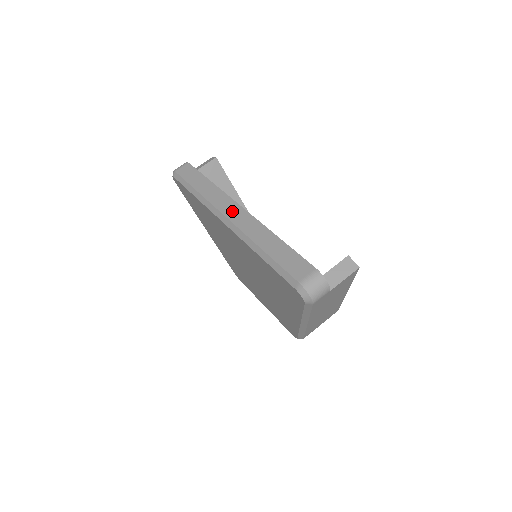
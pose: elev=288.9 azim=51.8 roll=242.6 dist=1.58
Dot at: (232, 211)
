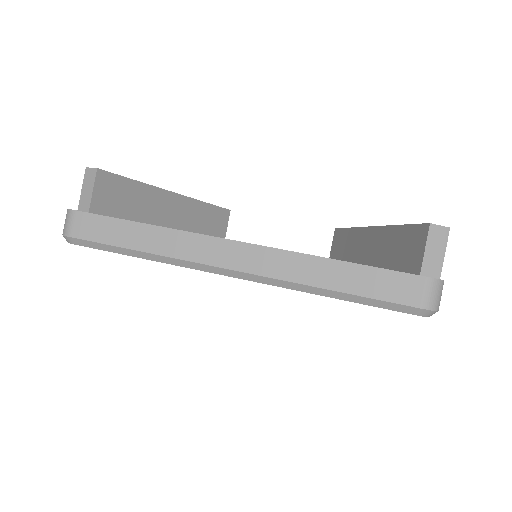
Dot at: (230, 256)
